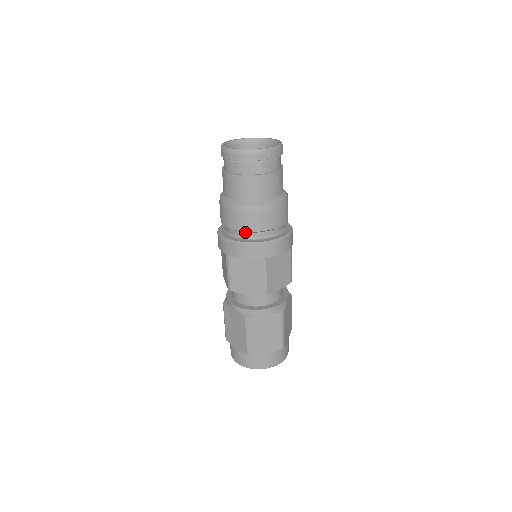
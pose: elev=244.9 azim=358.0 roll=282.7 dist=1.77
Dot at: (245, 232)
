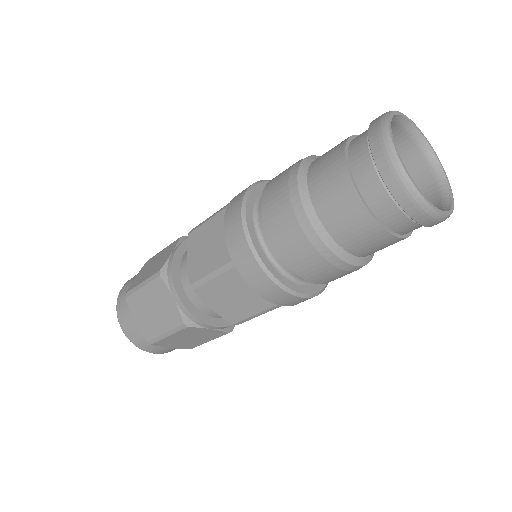
Dot at: occluded
